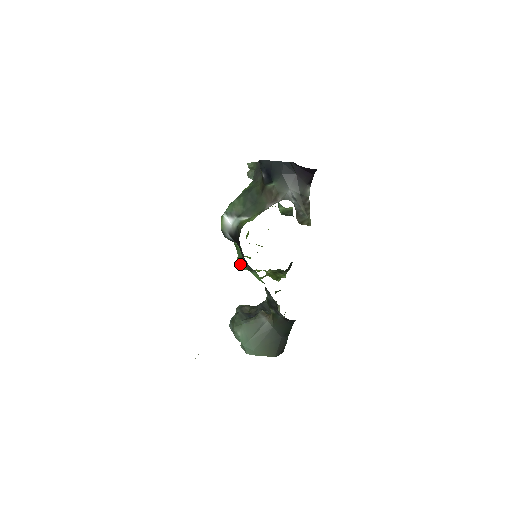
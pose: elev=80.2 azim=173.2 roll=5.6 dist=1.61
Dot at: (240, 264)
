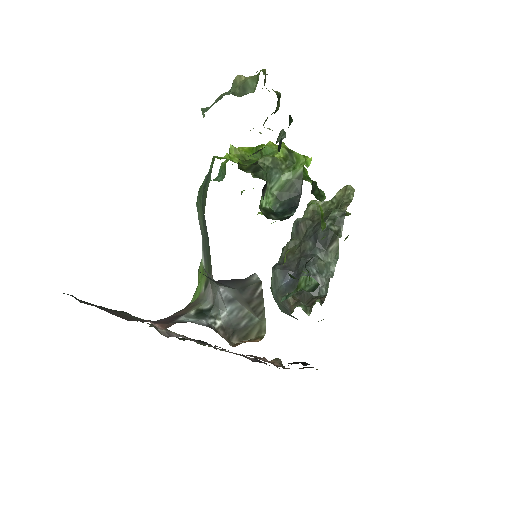
Dot at: occluded
